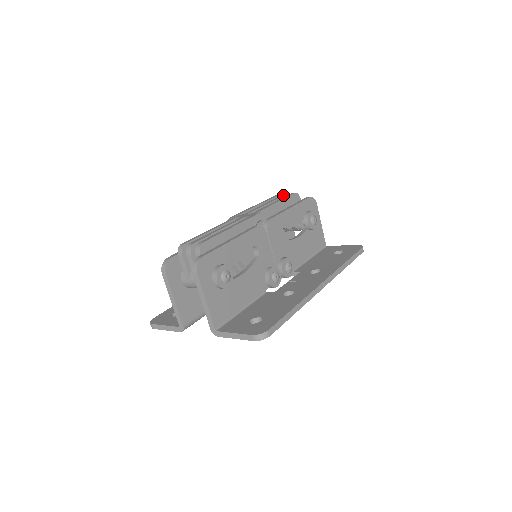
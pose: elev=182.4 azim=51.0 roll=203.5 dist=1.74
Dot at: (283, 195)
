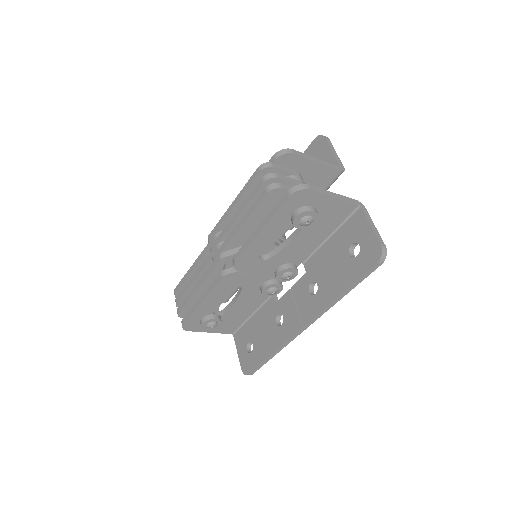
Dot at: (258, 188)
